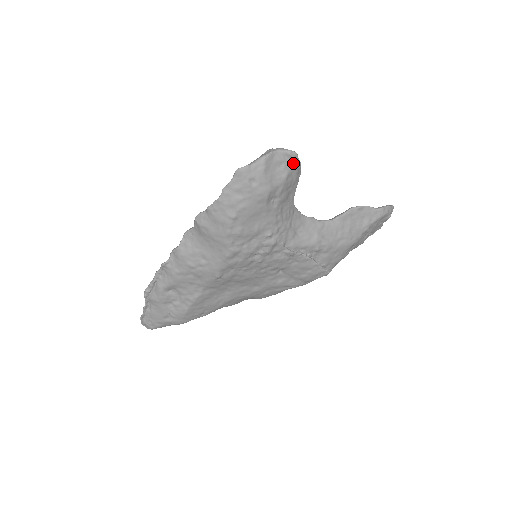
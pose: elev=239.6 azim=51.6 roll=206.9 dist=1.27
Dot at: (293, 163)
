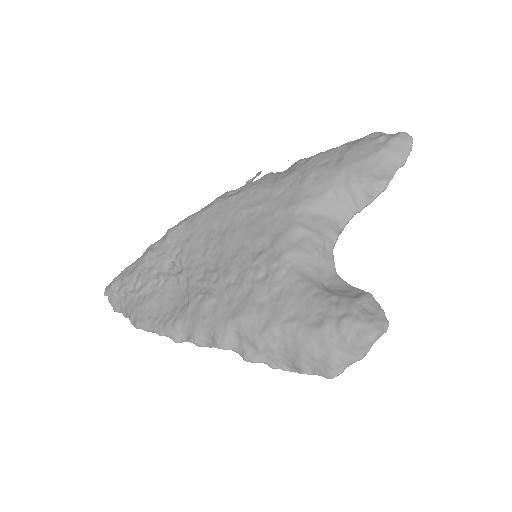
Dot at: occluded
